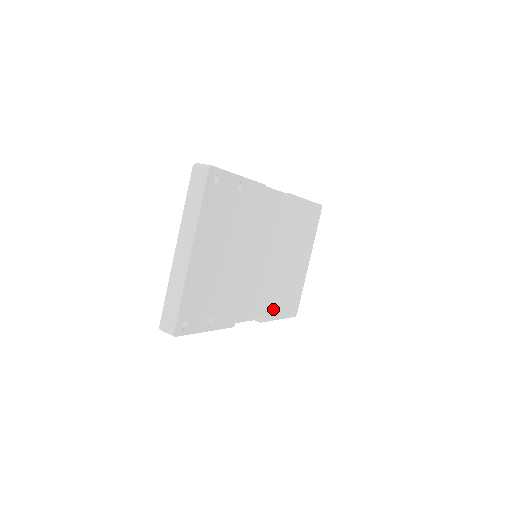
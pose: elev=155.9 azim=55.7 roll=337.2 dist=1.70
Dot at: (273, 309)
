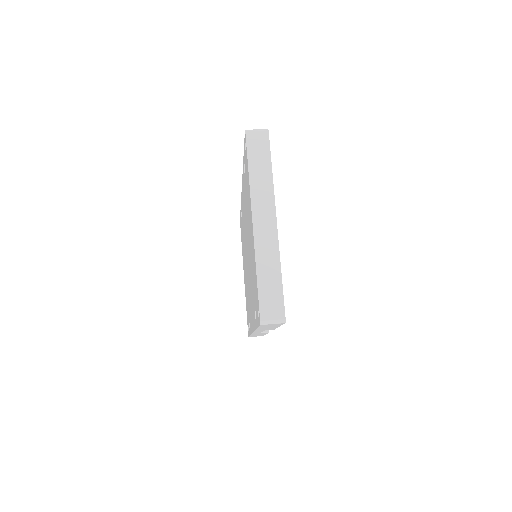
Dot at: occluded
